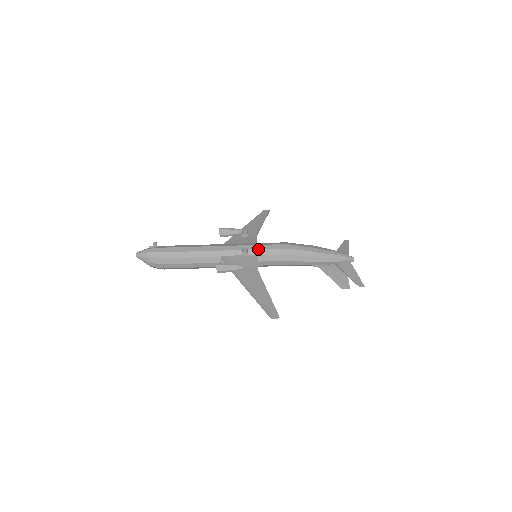
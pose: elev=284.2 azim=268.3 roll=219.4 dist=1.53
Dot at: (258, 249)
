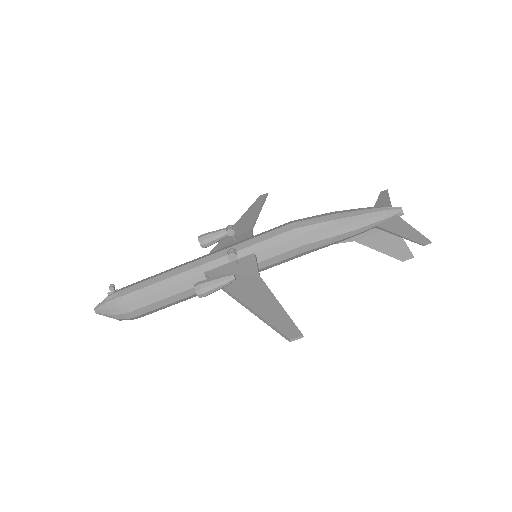
Dot at: (252, 244)
